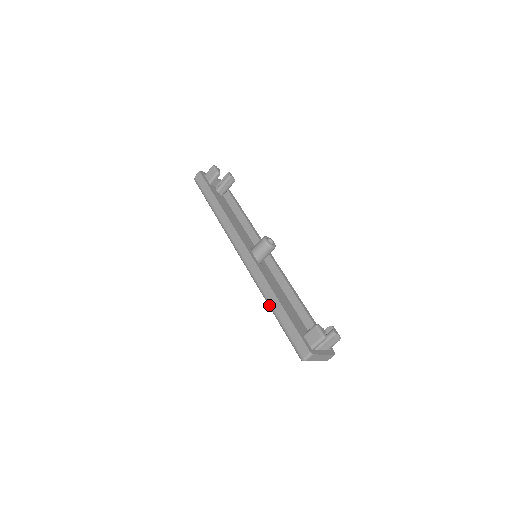
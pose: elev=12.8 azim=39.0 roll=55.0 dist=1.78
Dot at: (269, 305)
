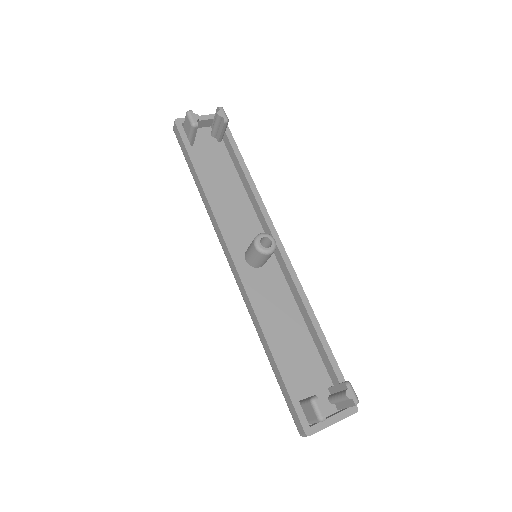
Dot at: (263, 347)
